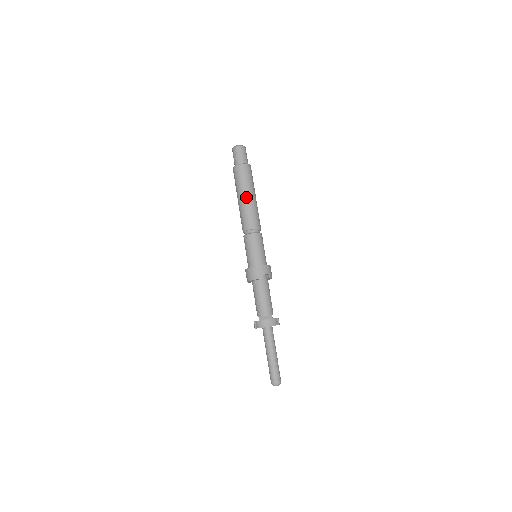
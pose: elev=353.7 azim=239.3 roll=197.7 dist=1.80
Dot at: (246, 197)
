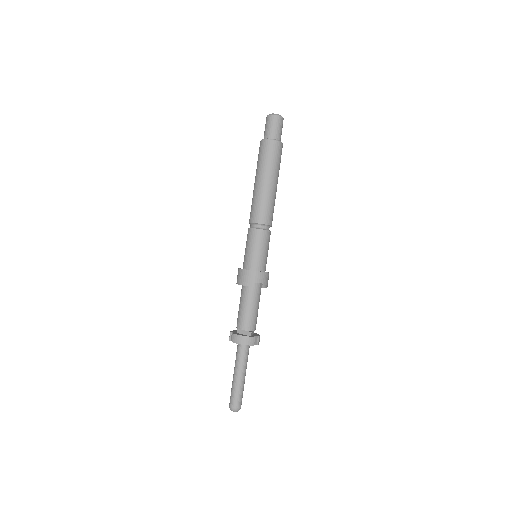
Dot at: (264, 182)
